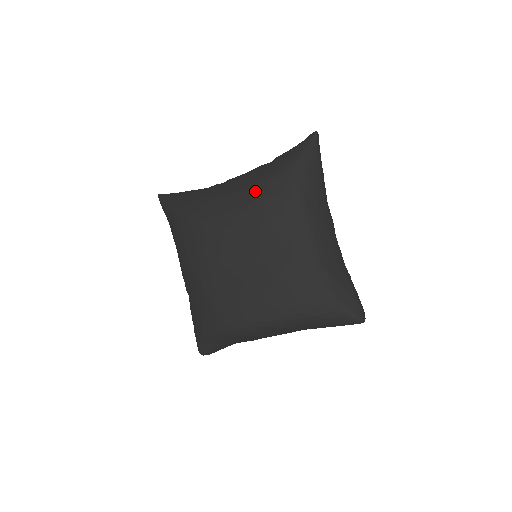
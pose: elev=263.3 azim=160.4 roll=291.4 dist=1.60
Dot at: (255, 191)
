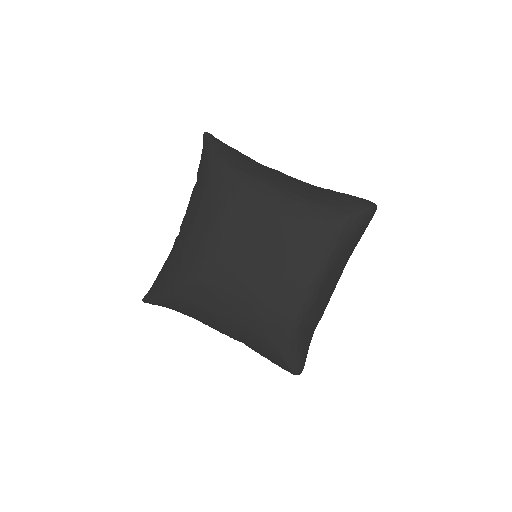
Dot at: (206, 205)
